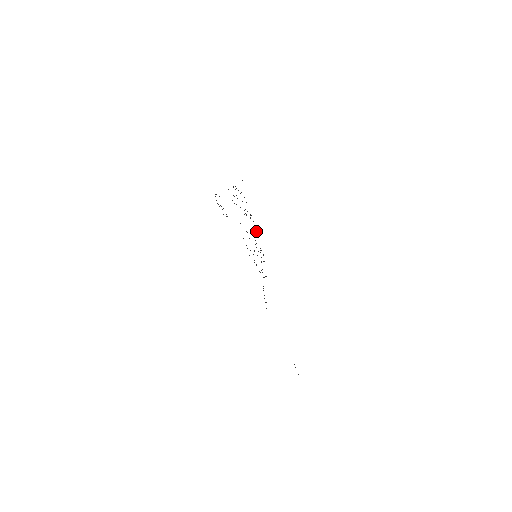
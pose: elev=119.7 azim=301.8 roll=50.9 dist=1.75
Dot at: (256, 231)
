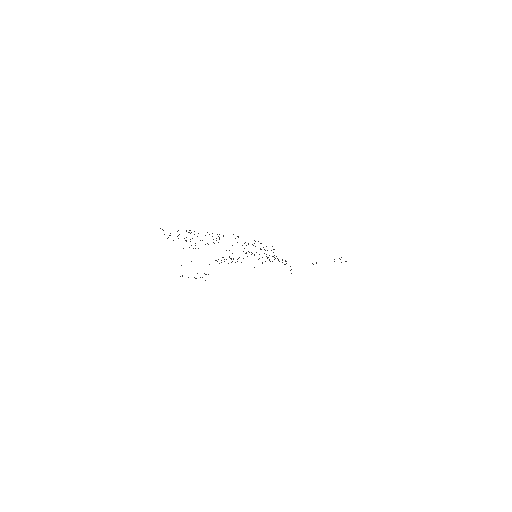
Dot at: occluded
